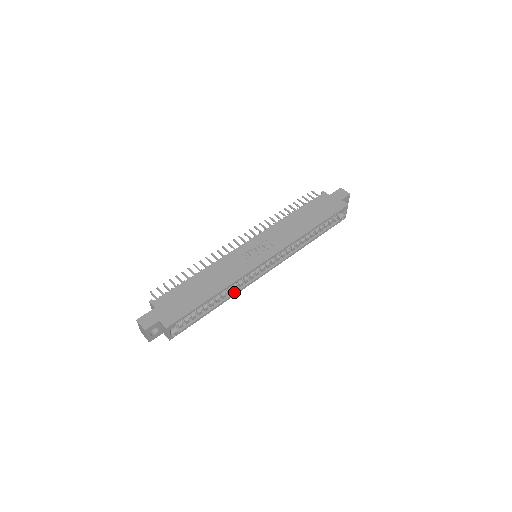
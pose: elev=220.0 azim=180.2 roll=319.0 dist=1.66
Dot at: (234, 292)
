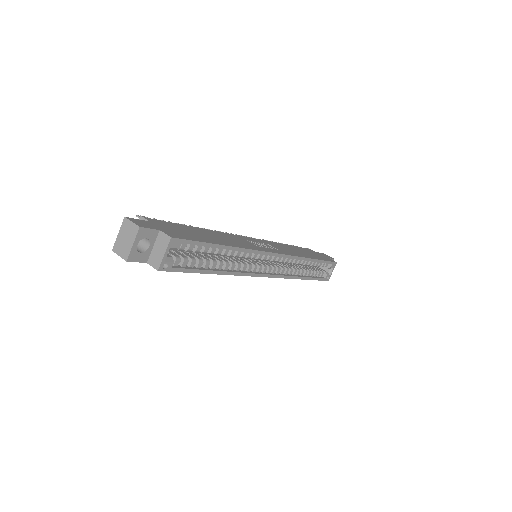
Dot at: (236, 271)
